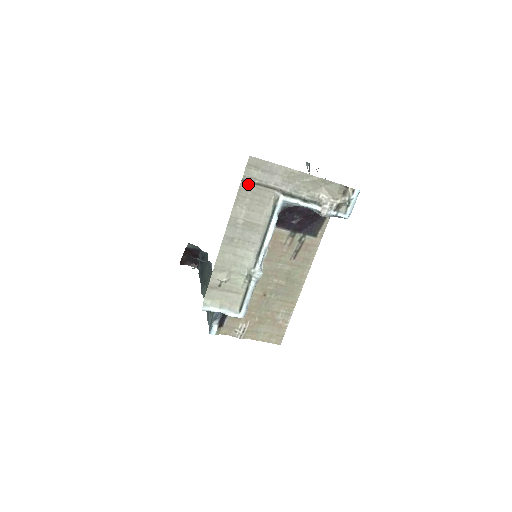
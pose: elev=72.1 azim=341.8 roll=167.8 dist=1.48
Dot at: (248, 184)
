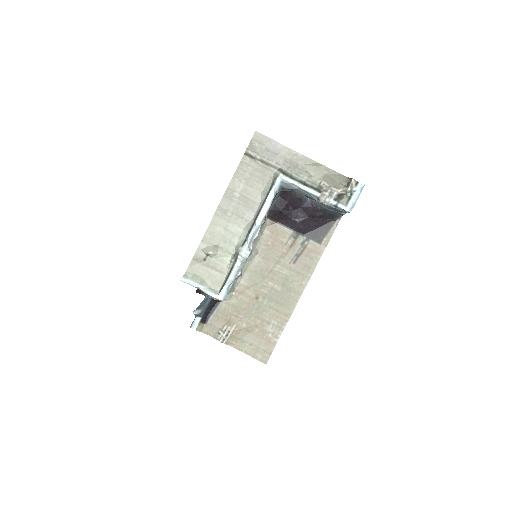
Dot at: (250, 159)
